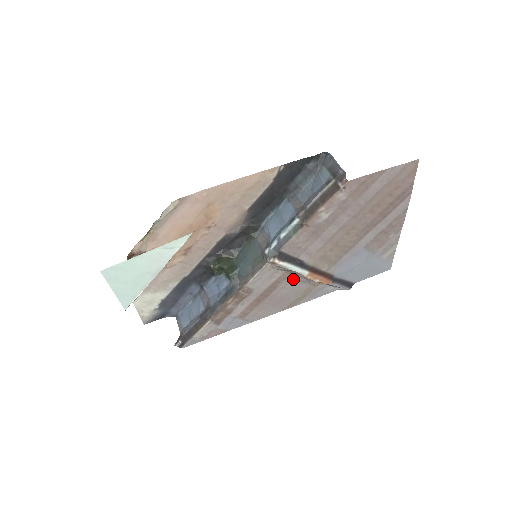
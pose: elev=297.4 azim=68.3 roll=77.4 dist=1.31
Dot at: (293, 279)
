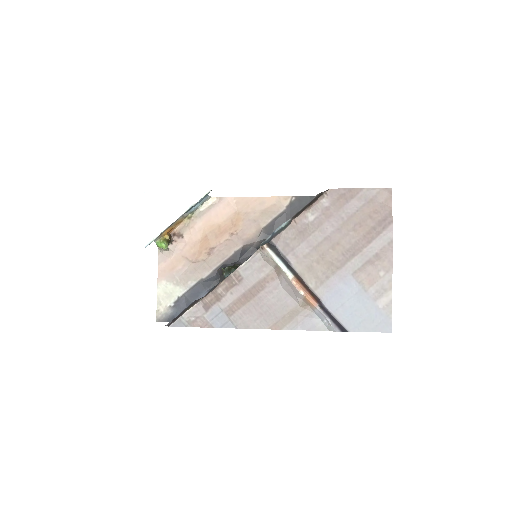
Dot at: (281, 285)
